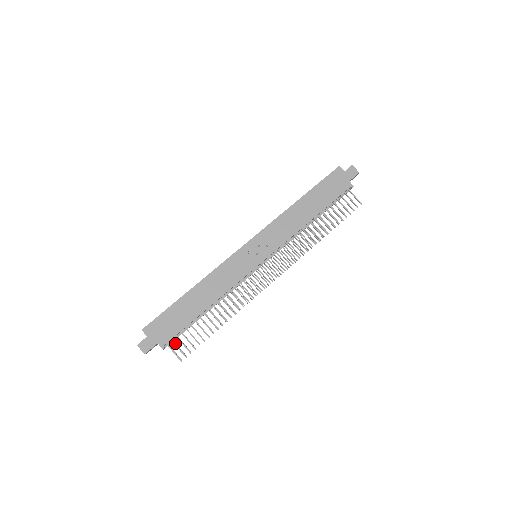
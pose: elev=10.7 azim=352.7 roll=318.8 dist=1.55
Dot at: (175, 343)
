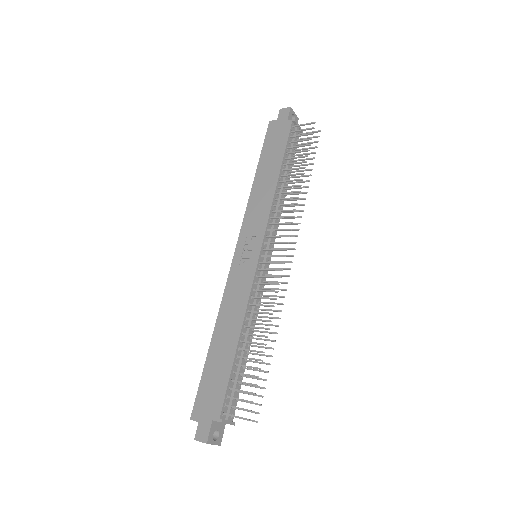
Dot at: occluded
